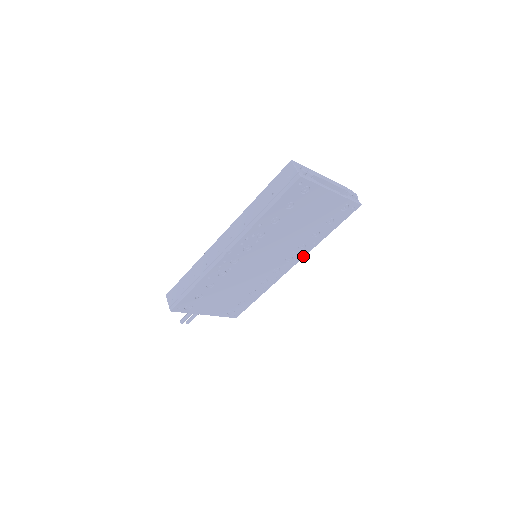
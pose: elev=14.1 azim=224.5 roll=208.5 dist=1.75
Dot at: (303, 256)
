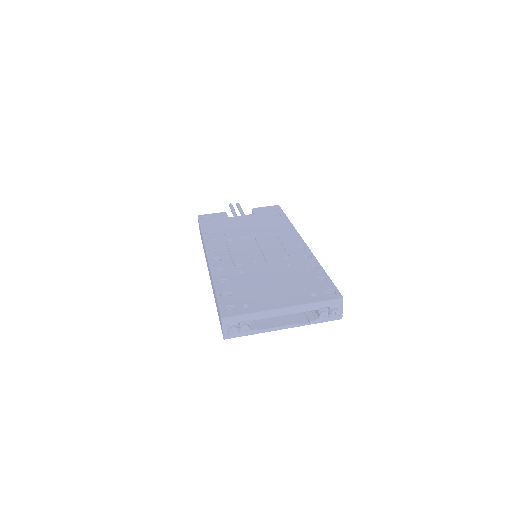
Dot at: occluded
